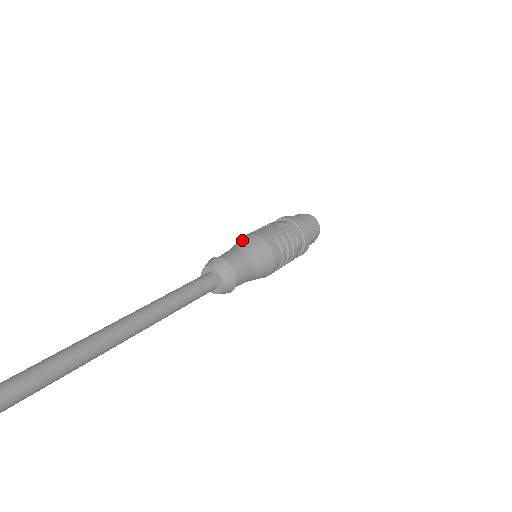
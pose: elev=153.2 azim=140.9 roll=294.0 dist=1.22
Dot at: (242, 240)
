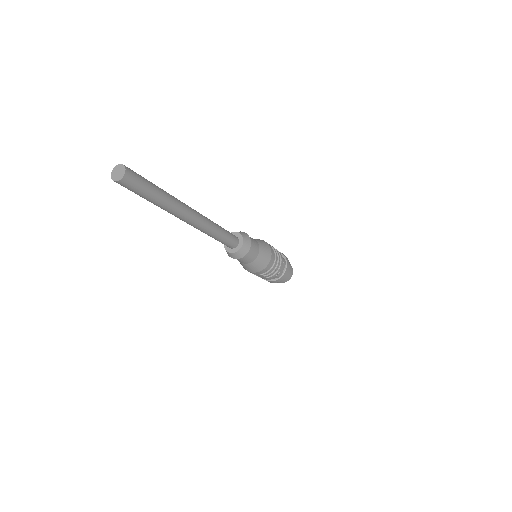
Dot at: occluded
